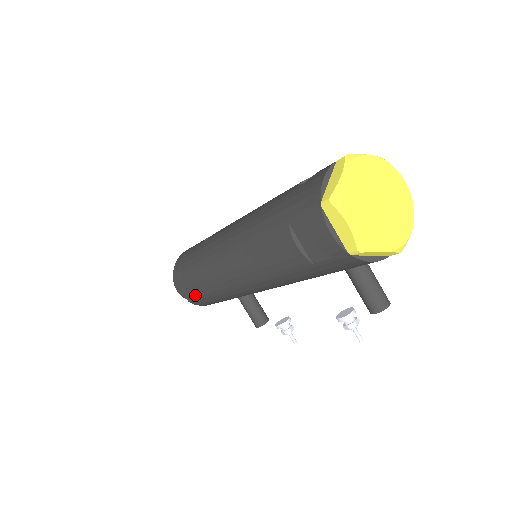
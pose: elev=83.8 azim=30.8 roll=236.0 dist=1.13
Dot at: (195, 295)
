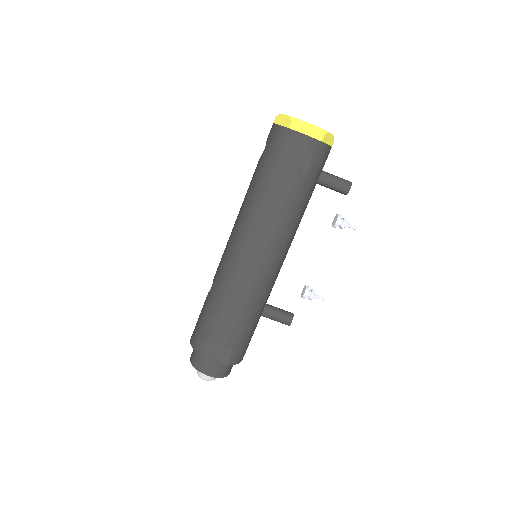
Dot at: (233, 340)
